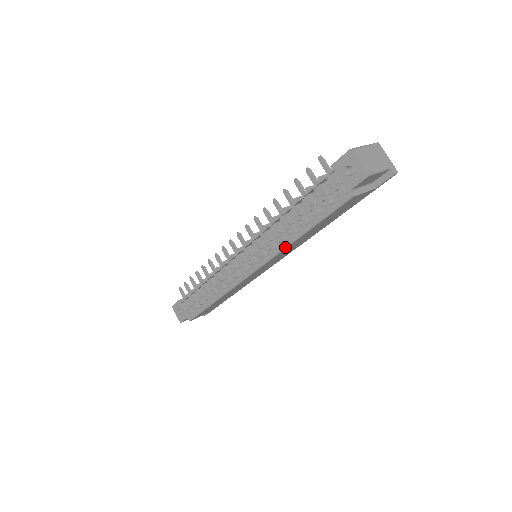
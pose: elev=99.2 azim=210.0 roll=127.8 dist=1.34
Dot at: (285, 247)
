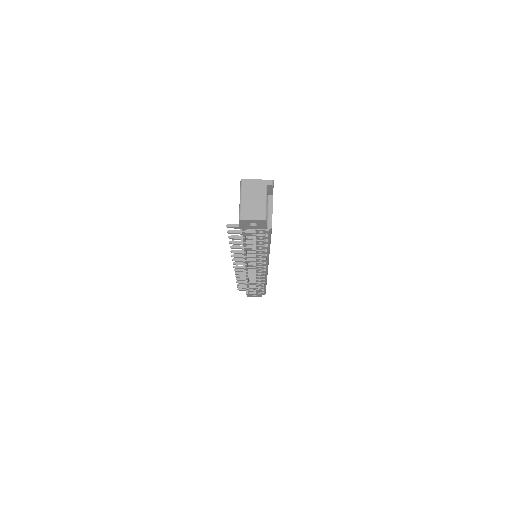
Dot at: (268, 256)
